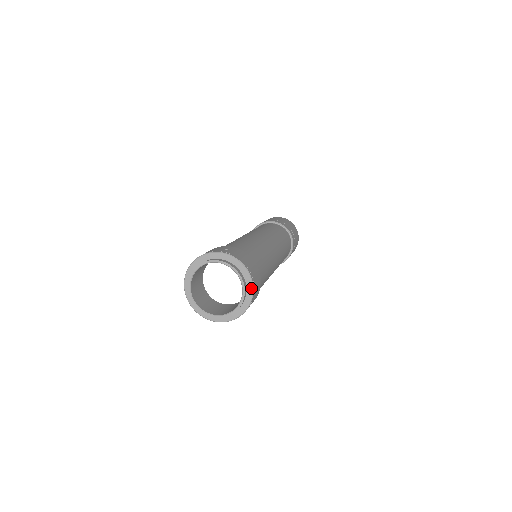
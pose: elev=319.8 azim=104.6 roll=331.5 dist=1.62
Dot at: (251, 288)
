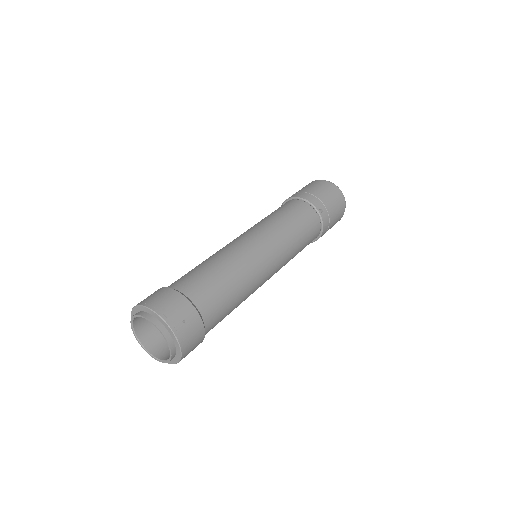
Dot at: (176, 362)
